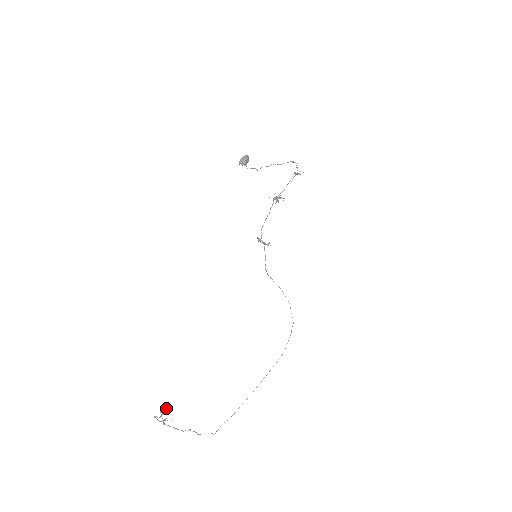
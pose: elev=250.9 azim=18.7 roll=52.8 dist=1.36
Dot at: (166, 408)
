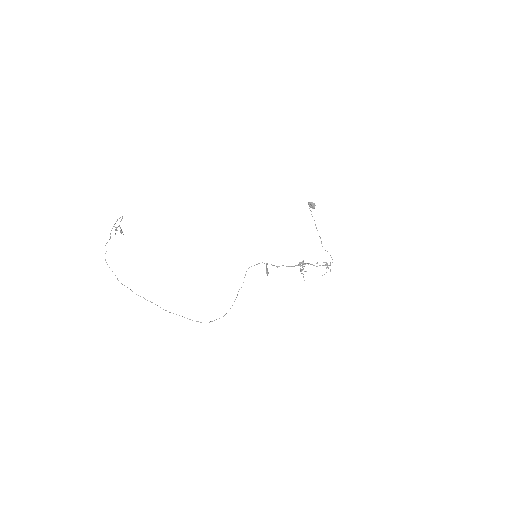
Dot at: occluded
